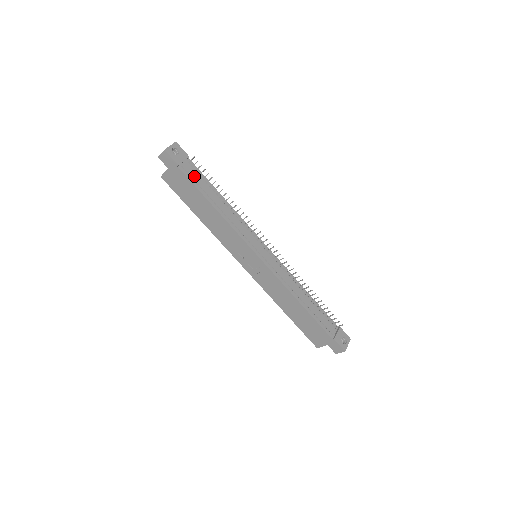
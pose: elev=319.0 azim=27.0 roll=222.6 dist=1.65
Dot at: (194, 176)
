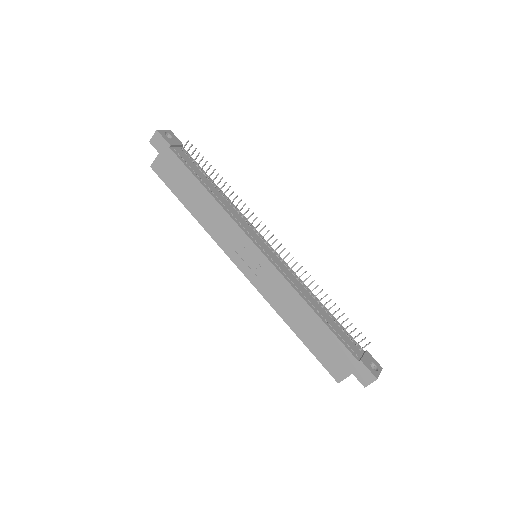
Dot at: (187, 161)
